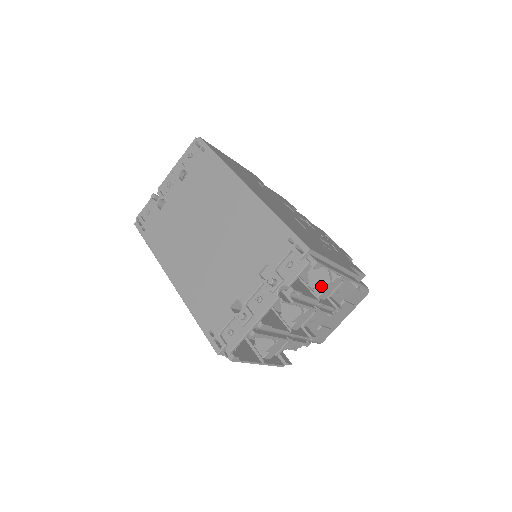
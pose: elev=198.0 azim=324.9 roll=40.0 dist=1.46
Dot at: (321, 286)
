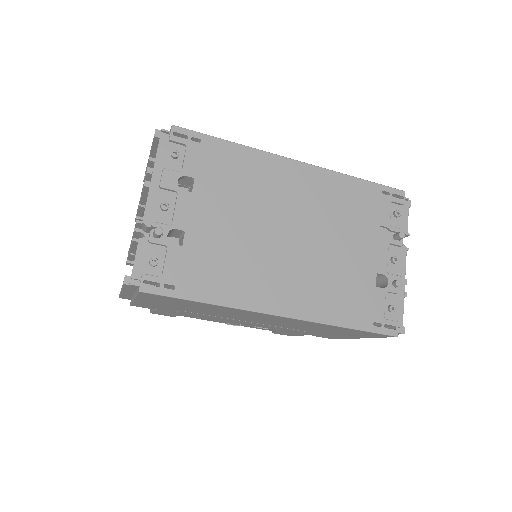
Dot at: occluded
